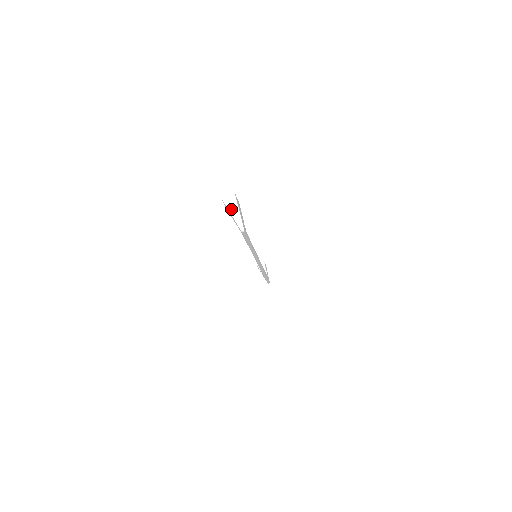
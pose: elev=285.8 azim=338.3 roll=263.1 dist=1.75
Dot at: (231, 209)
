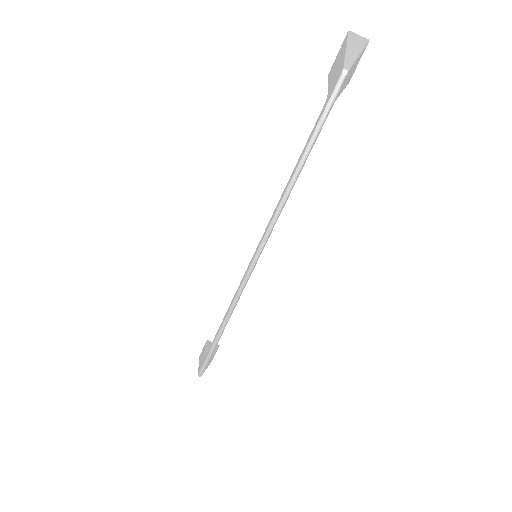
Dot at: (351, 44)
